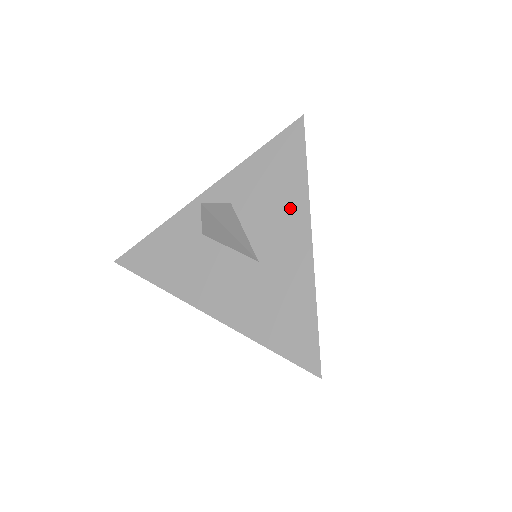
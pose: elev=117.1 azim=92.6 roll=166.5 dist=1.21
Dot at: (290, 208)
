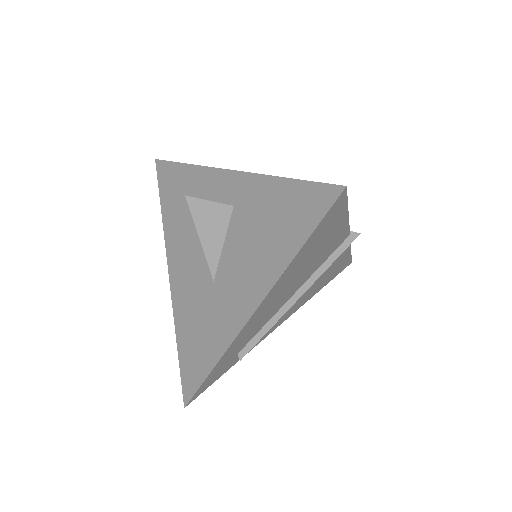
Dot at: (260, 269)
